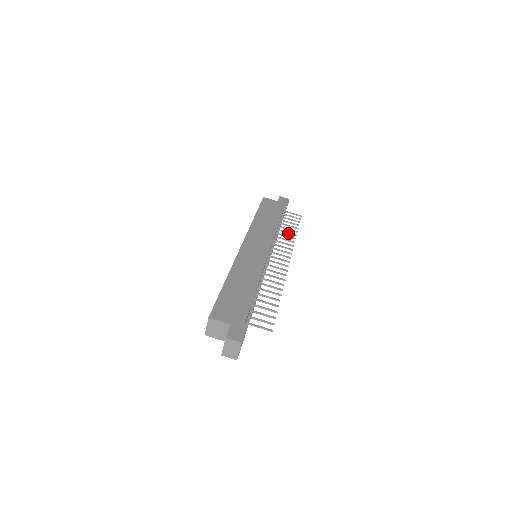
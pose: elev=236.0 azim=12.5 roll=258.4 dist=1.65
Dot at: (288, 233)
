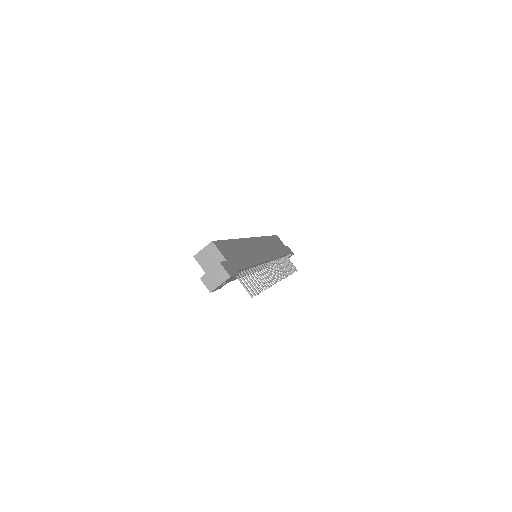
Dot at: (285, 268)
